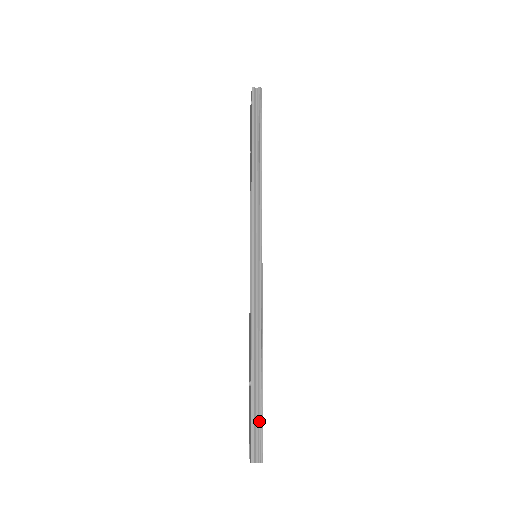
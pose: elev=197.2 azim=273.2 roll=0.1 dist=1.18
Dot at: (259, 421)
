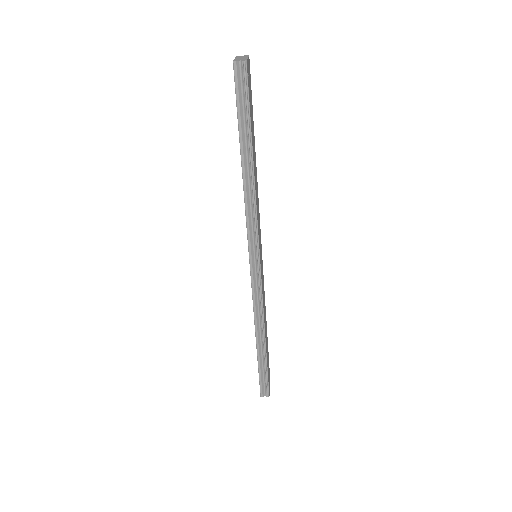
Dot at: (265, 377)
